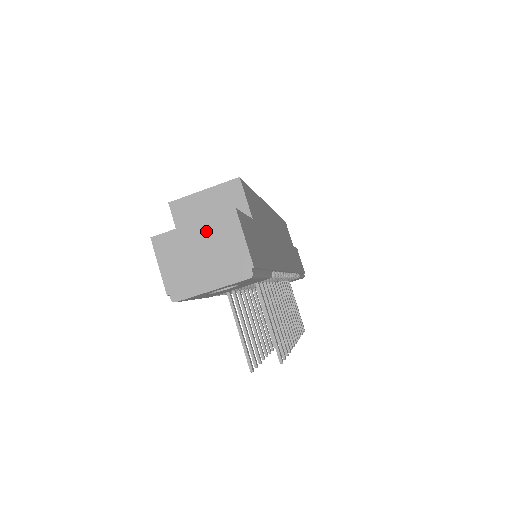
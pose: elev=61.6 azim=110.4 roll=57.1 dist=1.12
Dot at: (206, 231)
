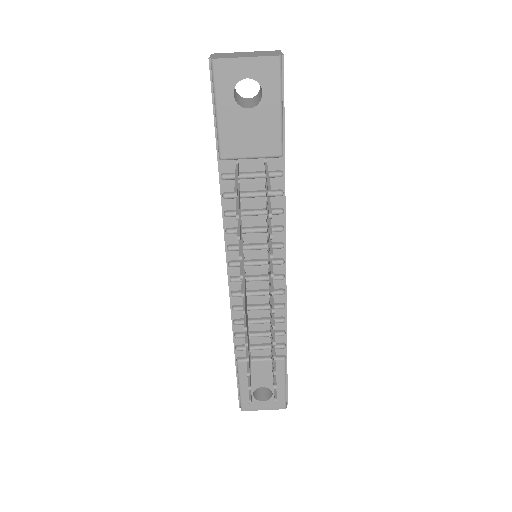
Dot at: (254, 52)
